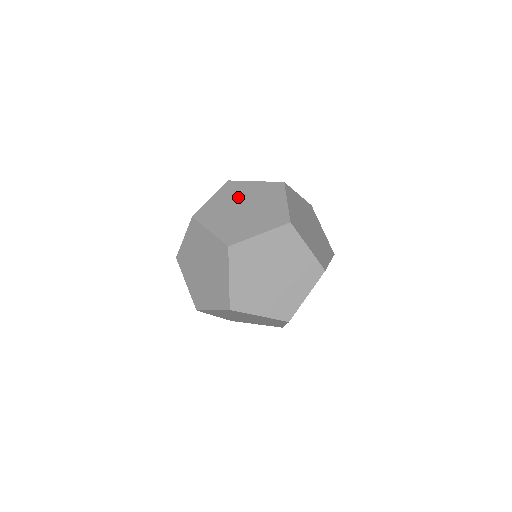
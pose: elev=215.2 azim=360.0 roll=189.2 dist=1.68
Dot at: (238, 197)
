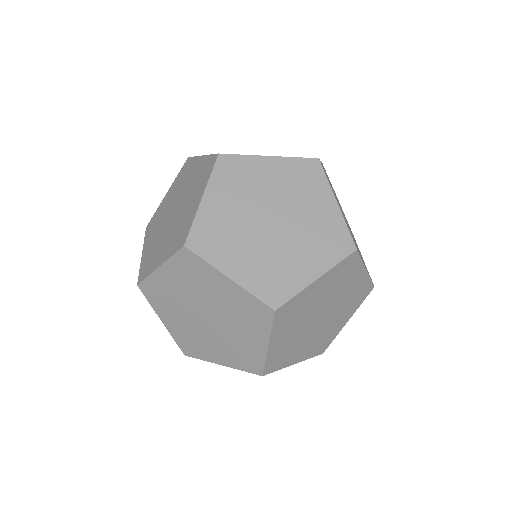
Dot at: (252, 195)
